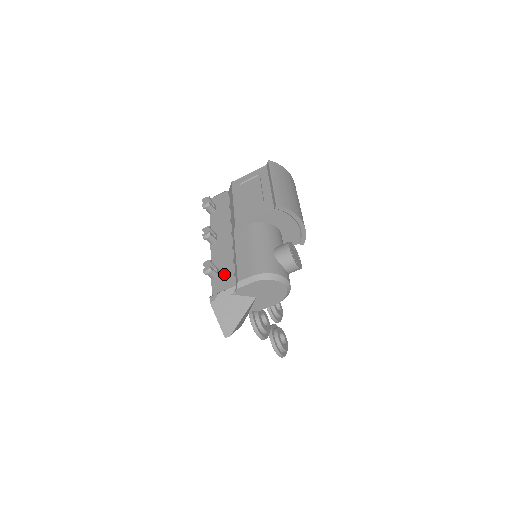
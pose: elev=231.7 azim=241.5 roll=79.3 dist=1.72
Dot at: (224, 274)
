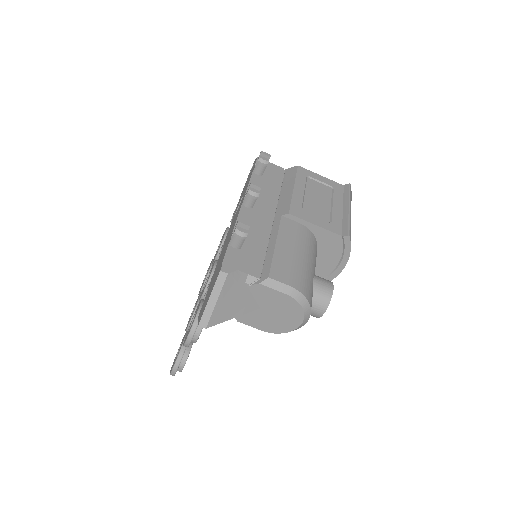
Dot at: (249, 252)
